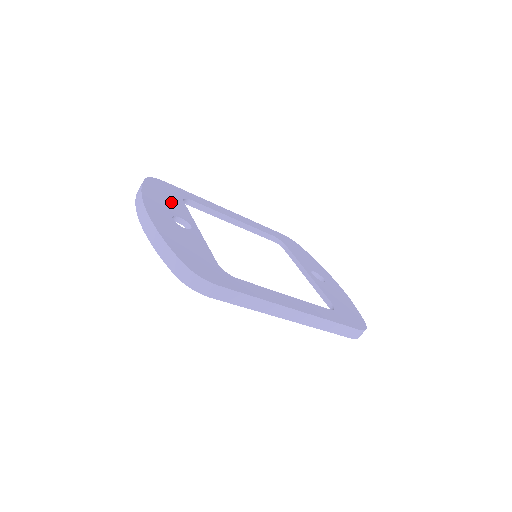
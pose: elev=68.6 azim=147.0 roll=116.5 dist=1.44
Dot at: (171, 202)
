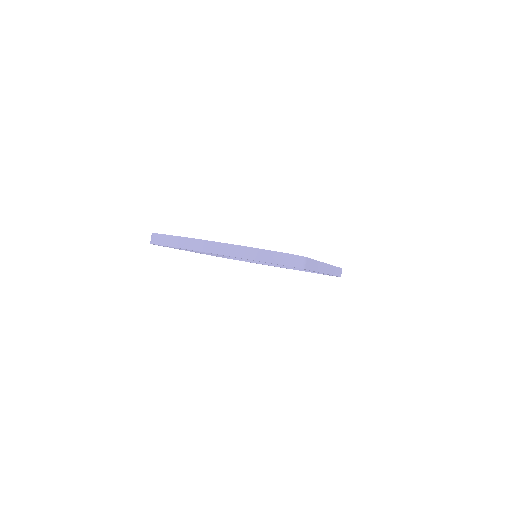
Dot at: occluded
